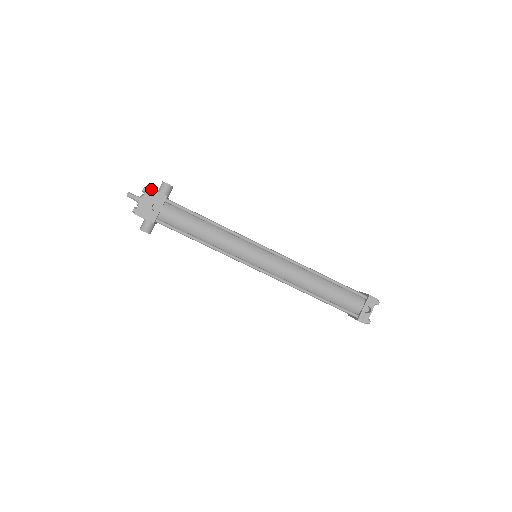
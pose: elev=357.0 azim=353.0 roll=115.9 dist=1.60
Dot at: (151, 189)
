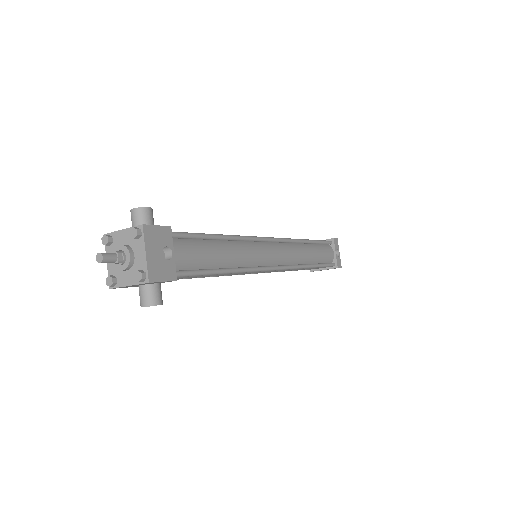
Dot at: (148, 226)
